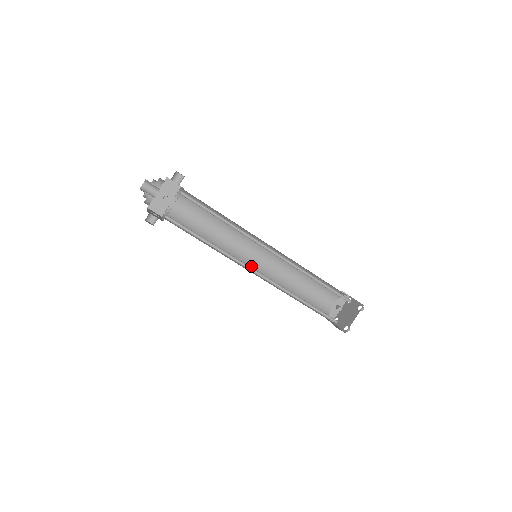
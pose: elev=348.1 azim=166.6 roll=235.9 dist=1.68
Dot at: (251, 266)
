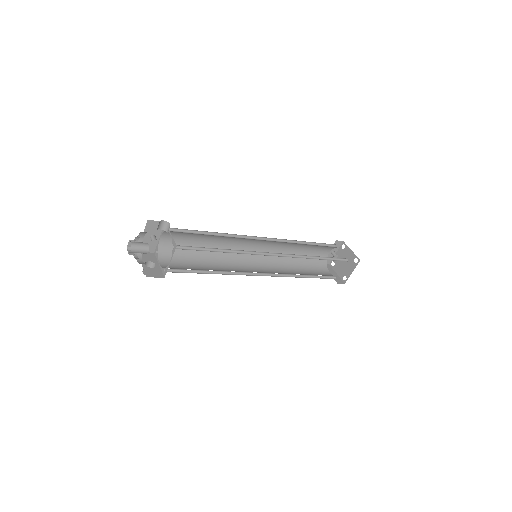
Dot at: (251, 259)
